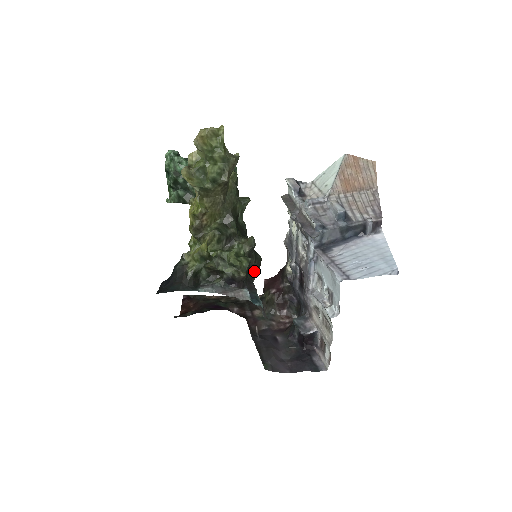
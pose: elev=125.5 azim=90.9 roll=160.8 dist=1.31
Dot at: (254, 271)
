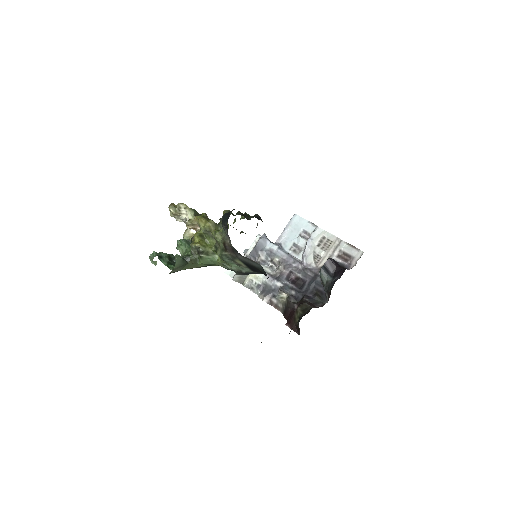
Dot at: occluded
